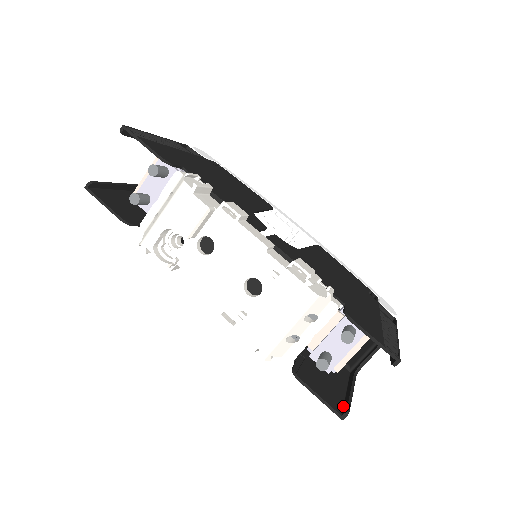
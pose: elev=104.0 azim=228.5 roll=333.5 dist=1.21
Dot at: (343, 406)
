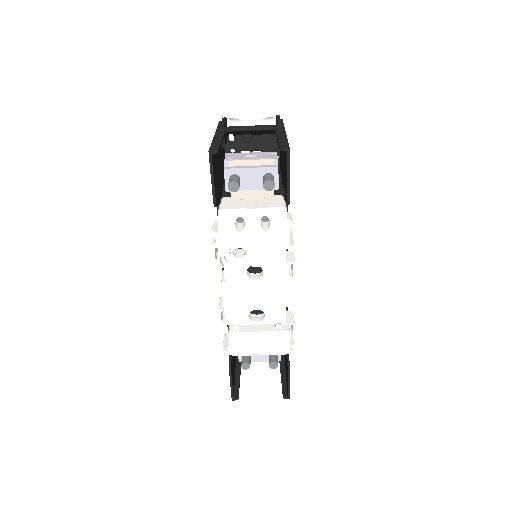
Dot at: (234, 387)
